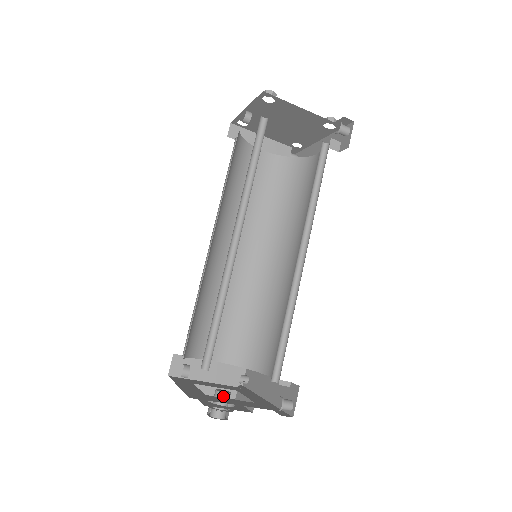
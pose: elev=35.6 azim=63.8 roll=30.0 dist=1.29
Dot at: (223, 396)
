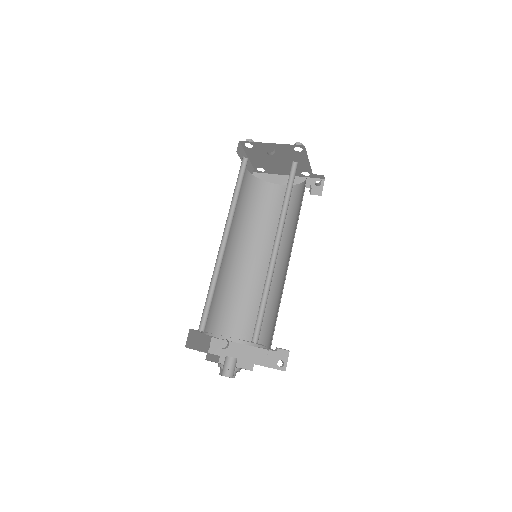
Dot at: (236, 361)
